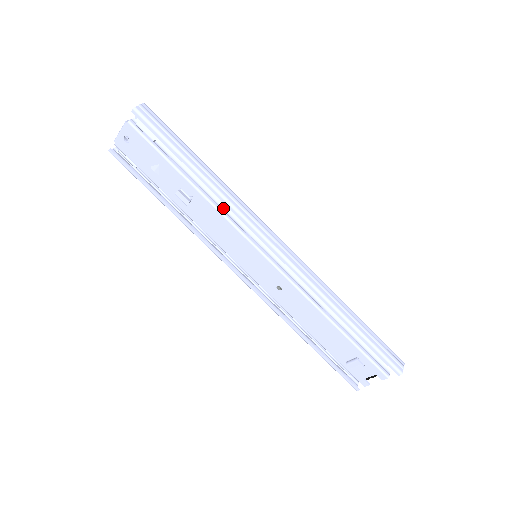
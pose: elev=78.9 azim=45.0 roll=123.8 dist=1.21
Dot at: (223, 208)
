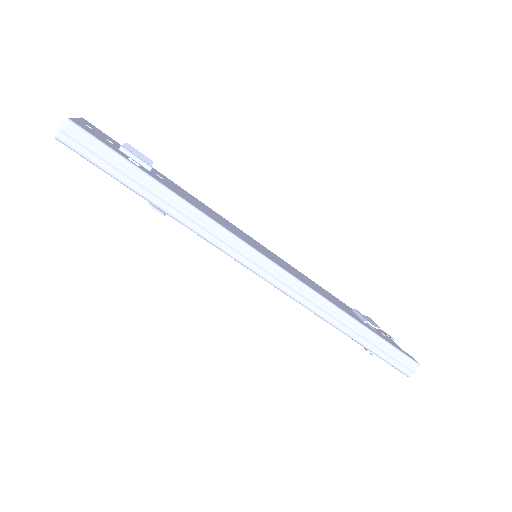
Dot at: occluded
